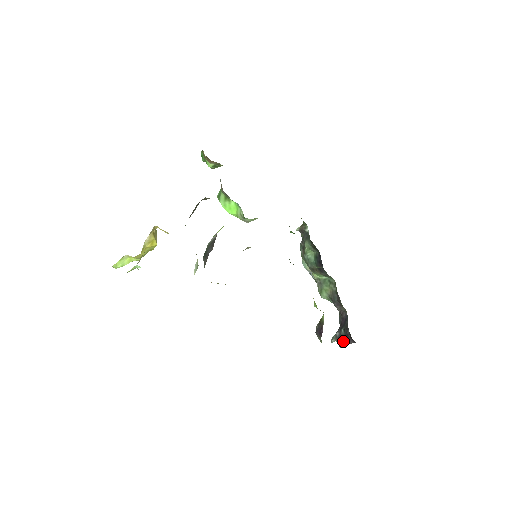
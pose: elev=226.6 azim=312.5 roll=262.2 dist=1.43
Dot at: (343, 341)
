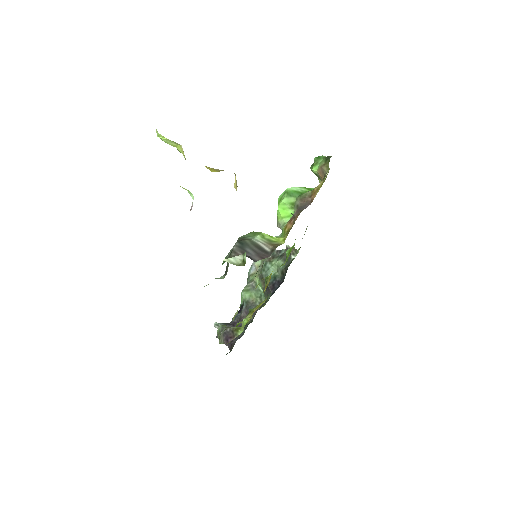
Dot at: occluded
